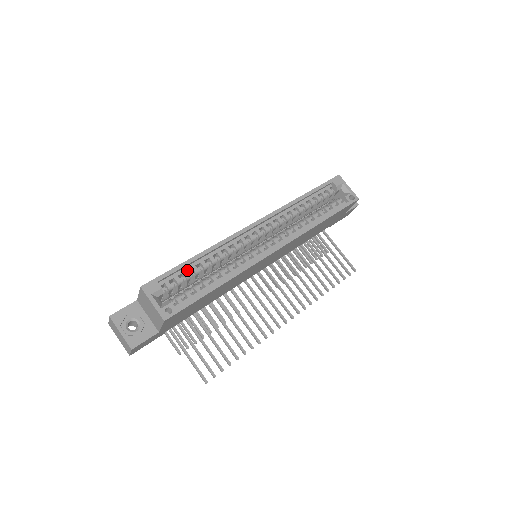
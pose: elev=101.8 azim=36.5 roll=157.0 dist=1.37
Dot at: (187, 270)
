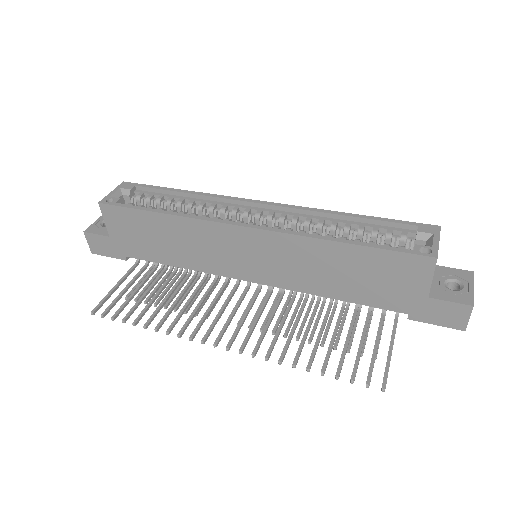
Dot at: (166, 197)
